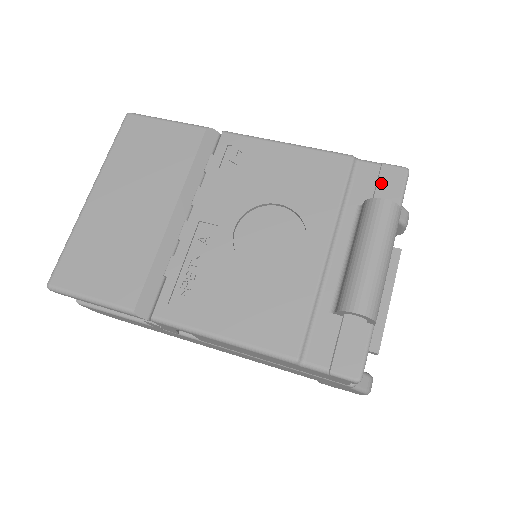
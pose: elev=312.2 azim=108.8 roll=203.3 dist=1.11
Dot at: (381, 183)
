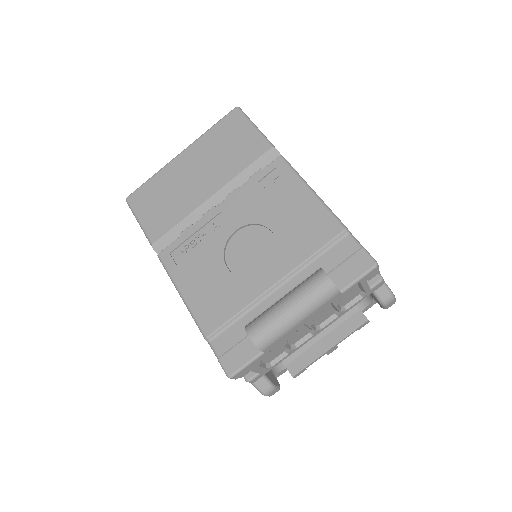
Dot at: (349, 262)
